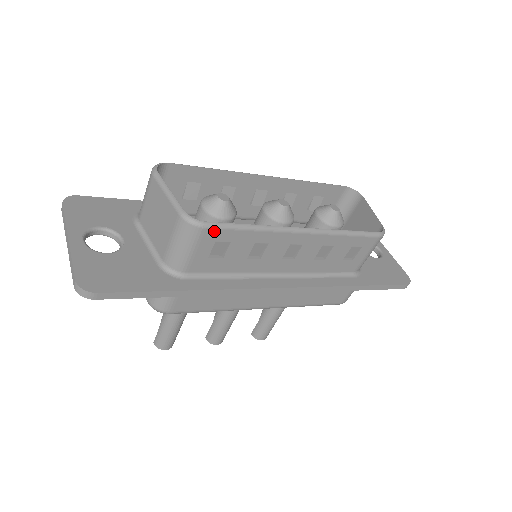
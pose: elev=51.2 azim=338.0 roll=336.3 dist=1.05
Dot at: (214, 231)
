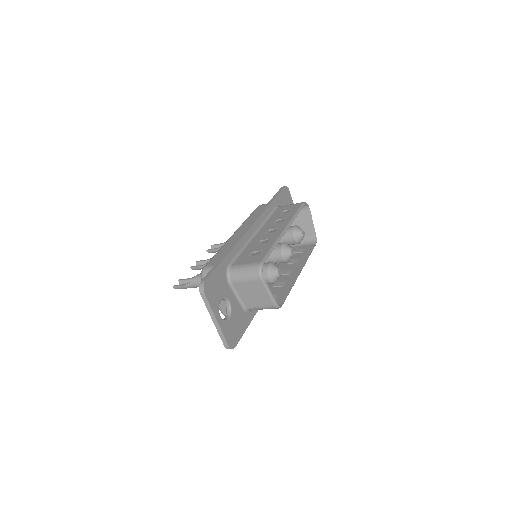
Dot at: (281, 303)
